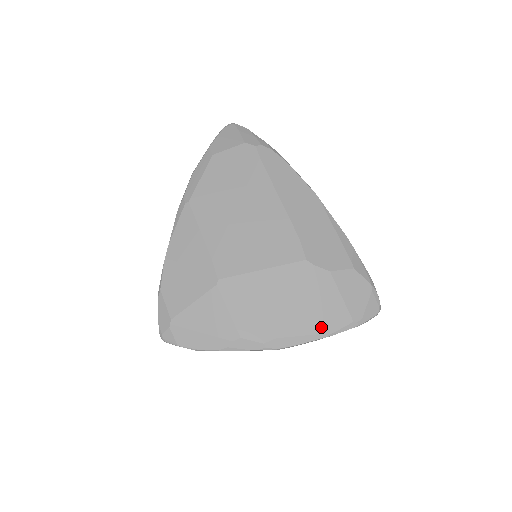
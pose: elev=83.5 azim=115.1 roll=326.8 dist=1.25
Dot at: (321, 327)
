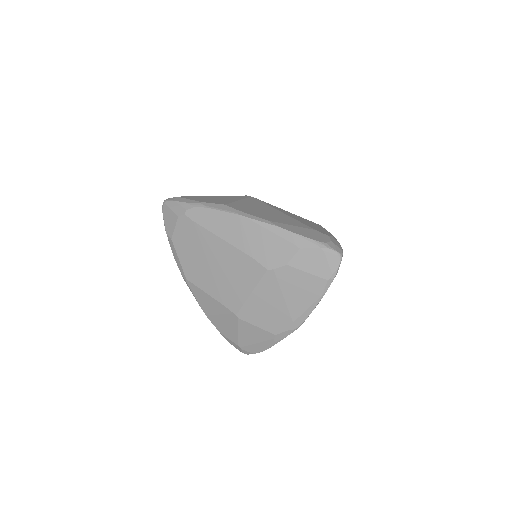
Dot at: (312, 298)
